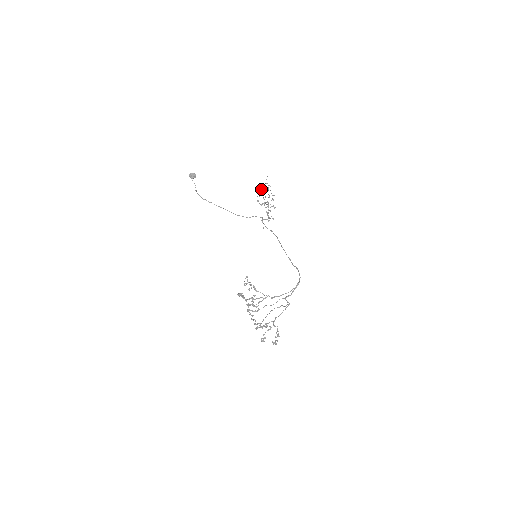
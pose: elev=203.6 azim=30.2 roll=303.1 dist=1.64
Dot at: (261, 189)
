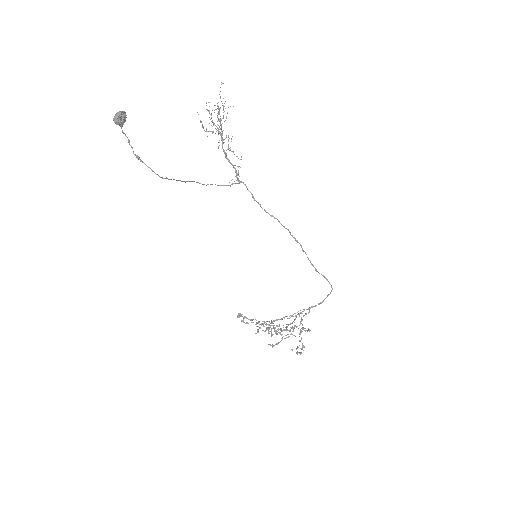
Dot at: (219, 112)
